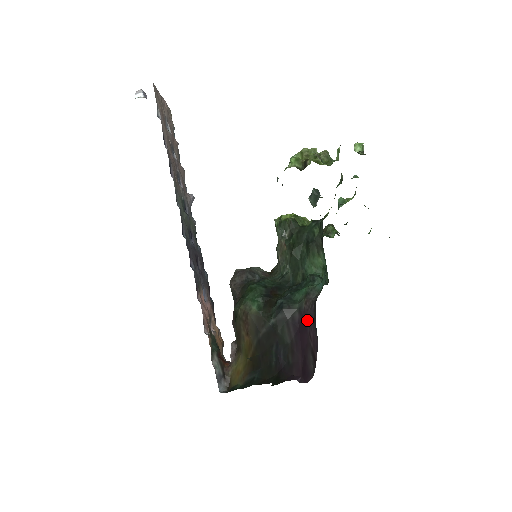
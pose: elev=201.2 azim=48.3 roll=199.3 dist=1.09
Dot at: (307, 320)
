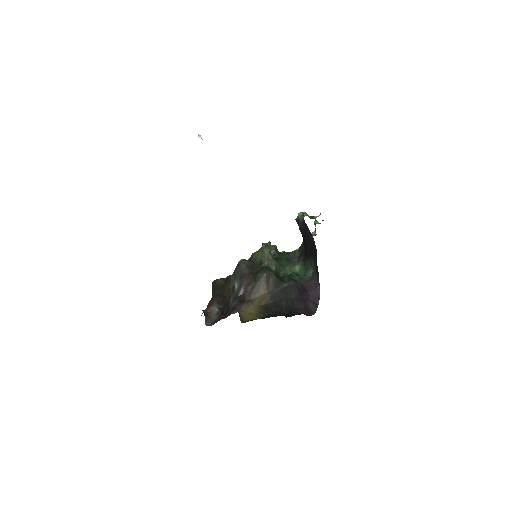
Dot at: (306, 288)
